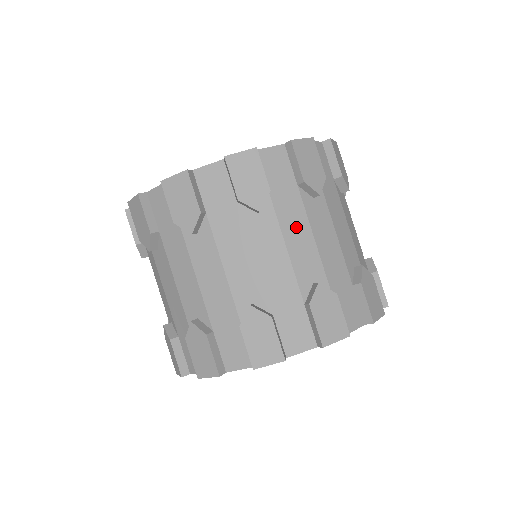
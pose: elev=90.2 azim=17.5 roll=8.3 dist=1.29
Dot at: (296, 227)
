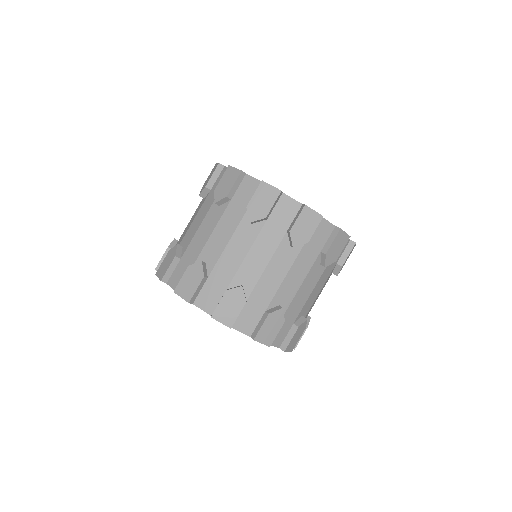
Dot at: (226, 228)
